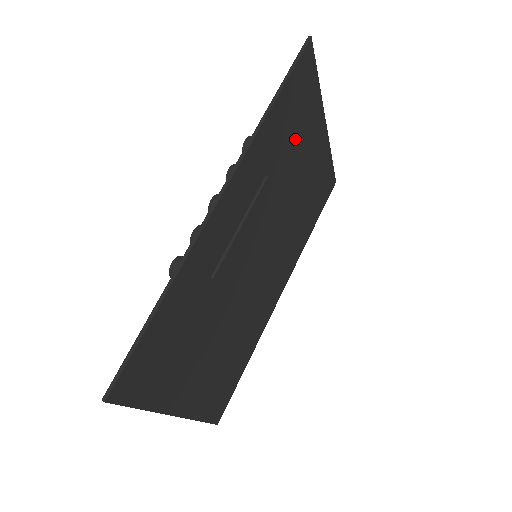
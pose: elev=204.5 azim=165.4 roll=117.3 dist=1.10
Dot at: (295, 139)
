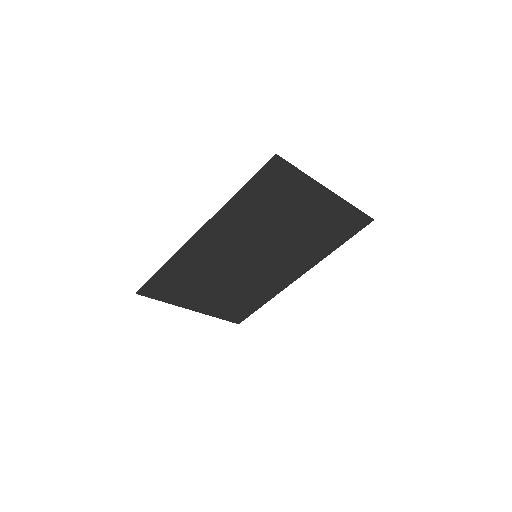
Dot at: (279, 204)
